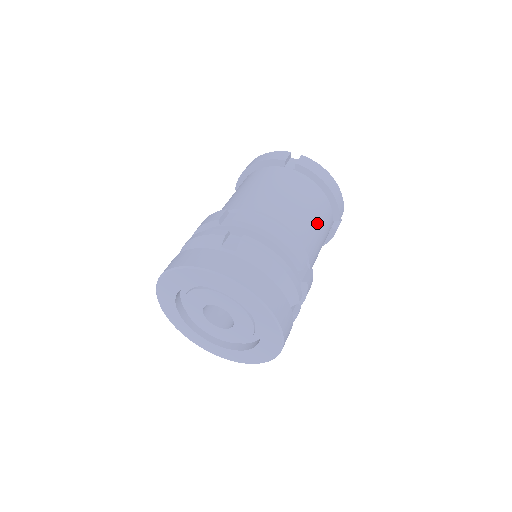
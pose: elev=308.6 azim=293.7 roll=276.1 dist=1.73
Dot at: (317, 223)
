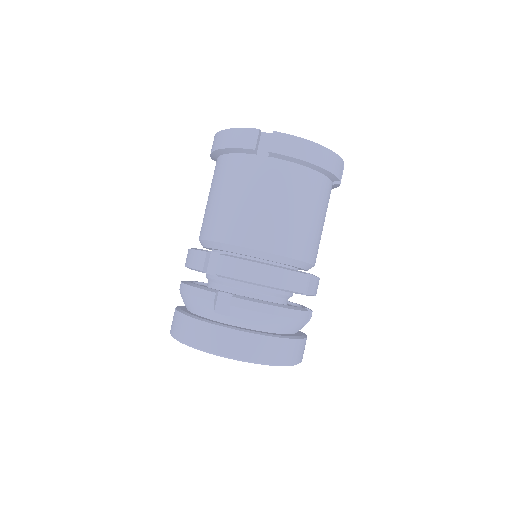
Dot at: (311, 217)
